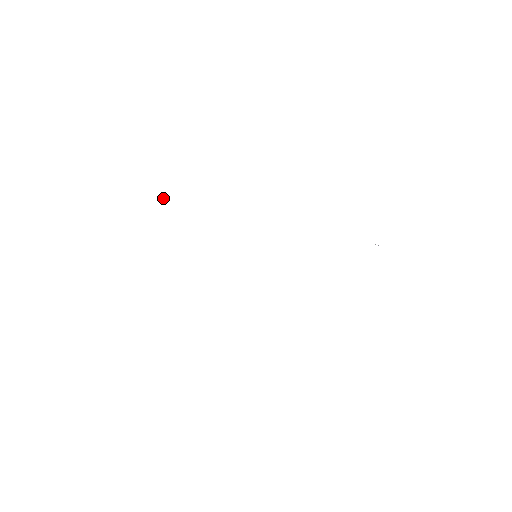
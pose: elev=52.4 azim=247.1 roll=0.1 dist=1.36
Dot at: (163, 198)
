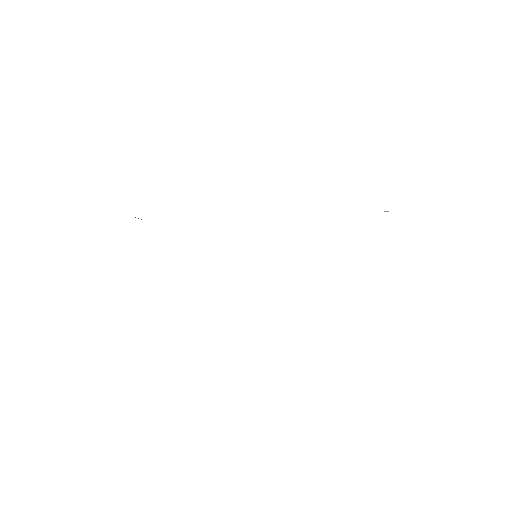
Dot at: occluded
